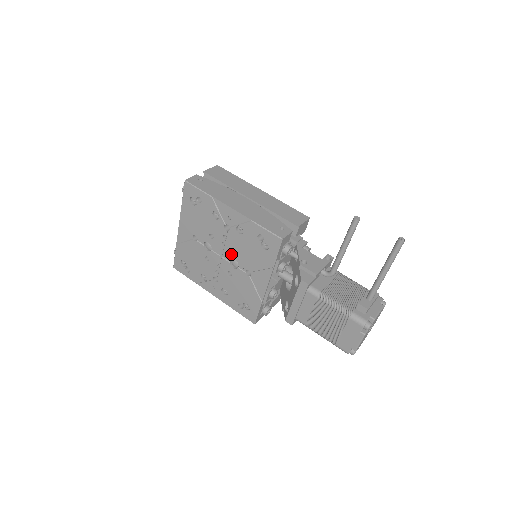
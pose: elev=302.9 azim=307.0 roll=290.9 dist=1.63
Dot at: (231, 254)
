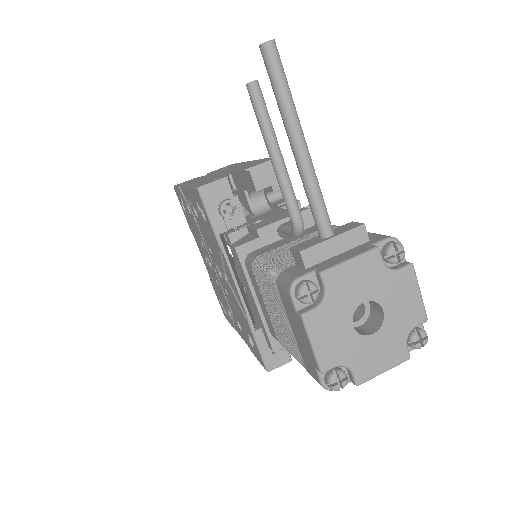
Dot at: (212, 258)
